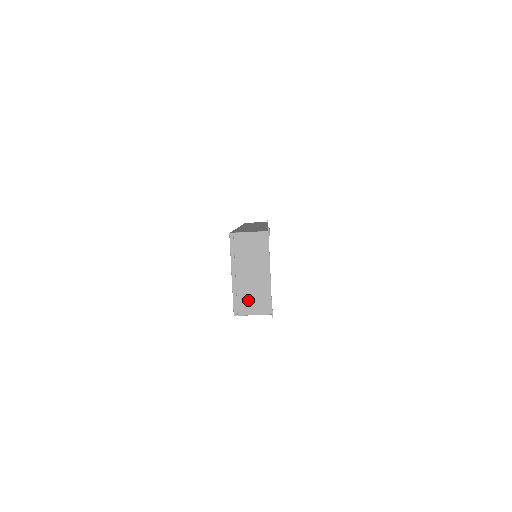
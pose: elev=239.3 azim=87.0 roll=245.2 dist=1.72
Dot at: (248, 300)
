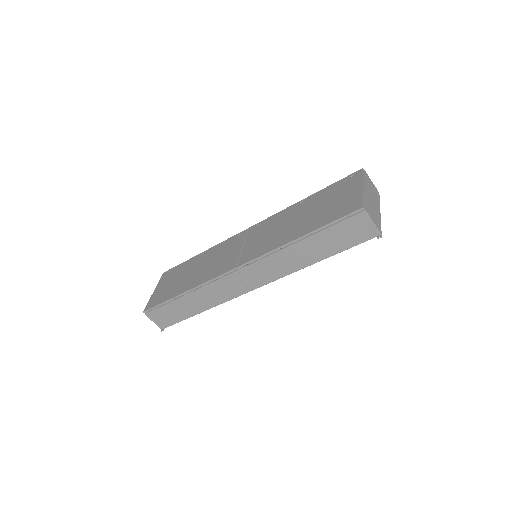
Dot at: (370, 210)
